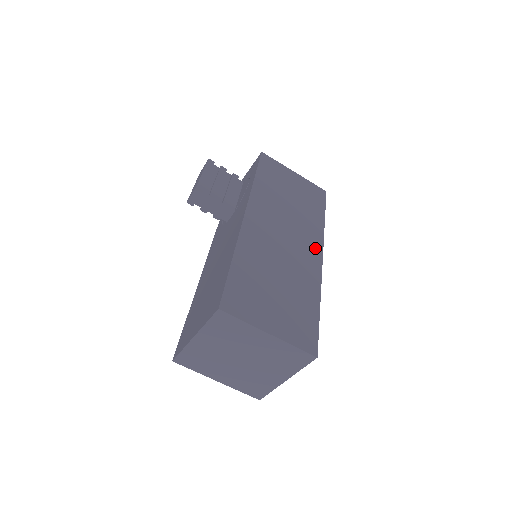
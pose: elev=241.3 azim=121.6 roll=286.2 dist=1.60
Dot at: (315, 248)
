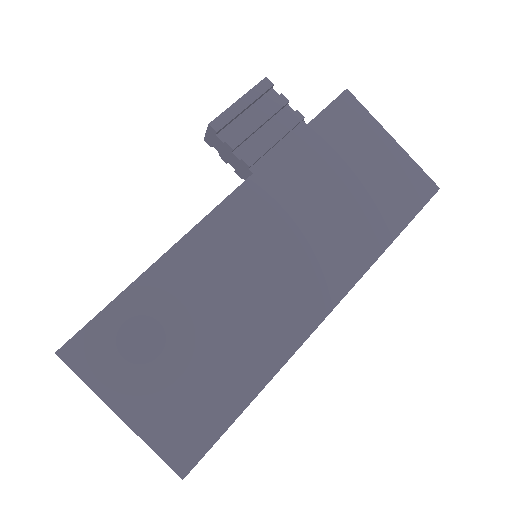
Dot at: (326, 292)
